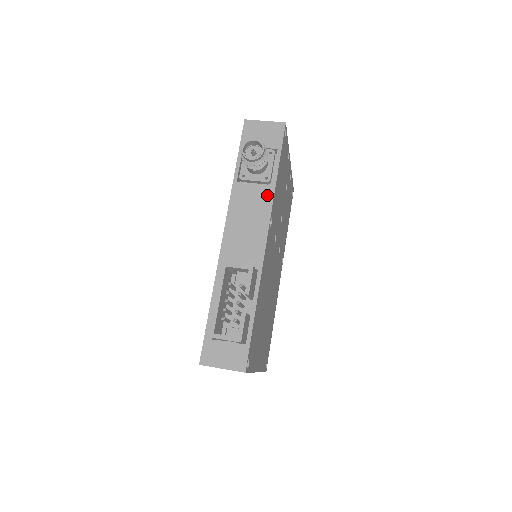
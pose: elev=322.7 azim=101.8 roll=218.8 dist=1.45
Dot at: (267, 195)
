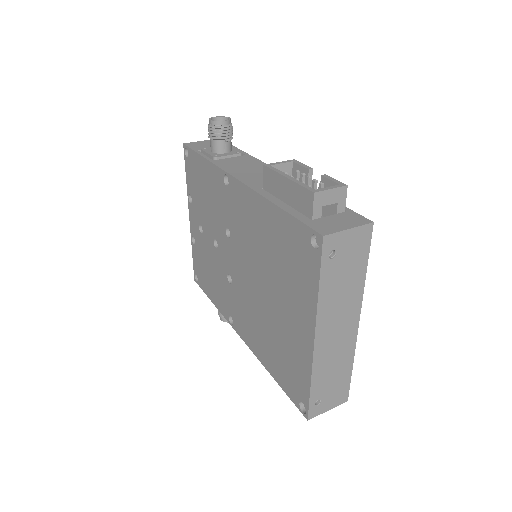
Dot at: (248, 158)
